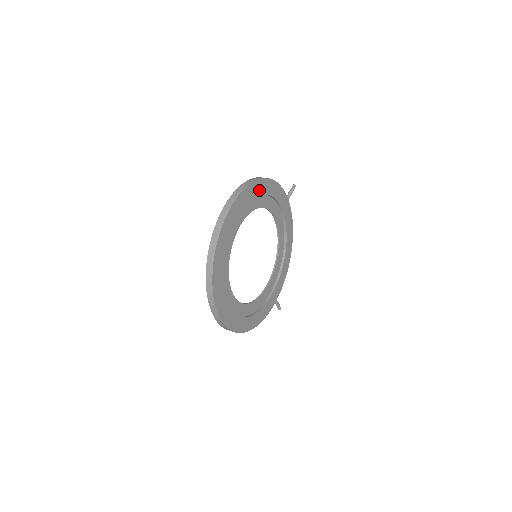
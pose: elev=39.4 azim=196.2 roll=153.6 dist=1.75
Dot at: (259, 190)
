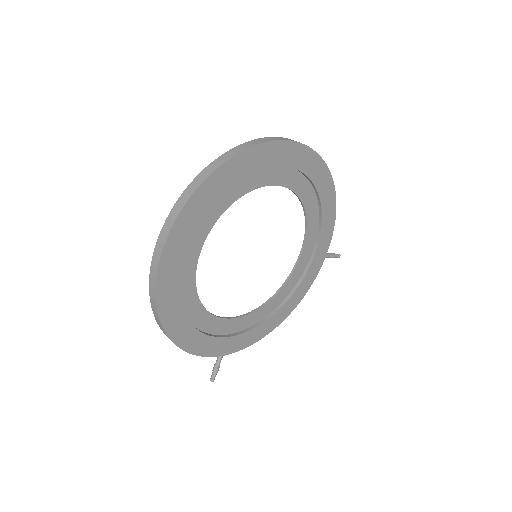
Dot at: (321, 185)
